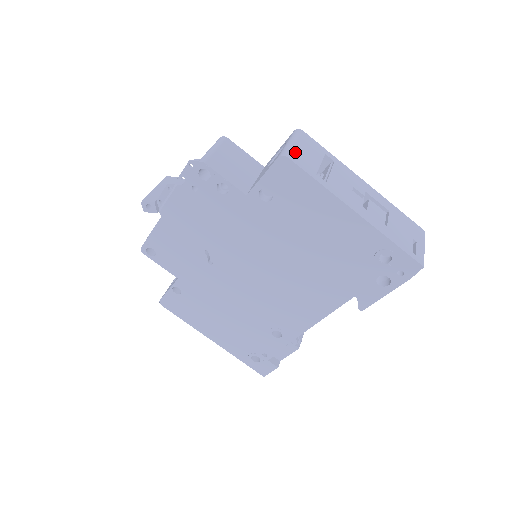
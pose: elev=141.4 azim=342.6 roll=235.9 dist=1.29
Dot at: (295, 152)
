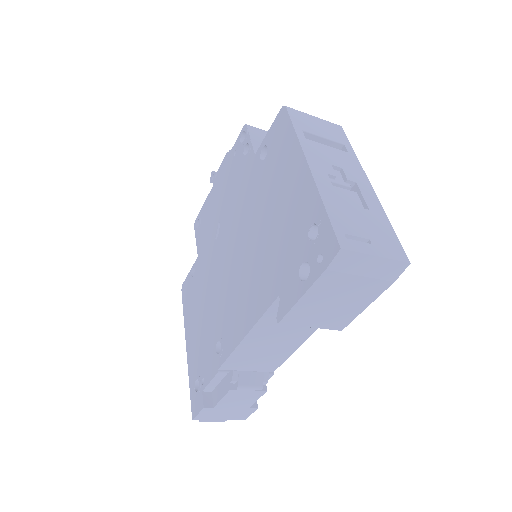
Dot at: (302, 114)
